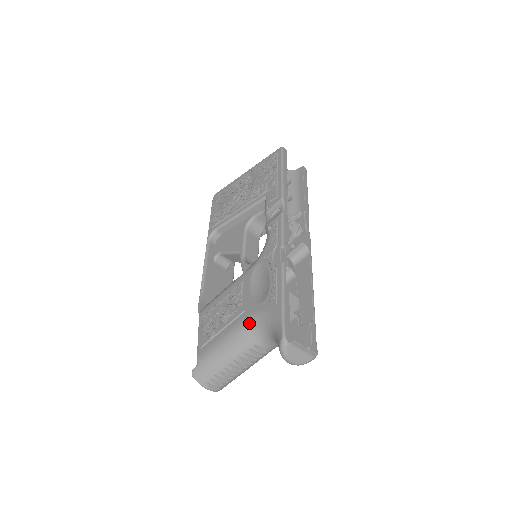
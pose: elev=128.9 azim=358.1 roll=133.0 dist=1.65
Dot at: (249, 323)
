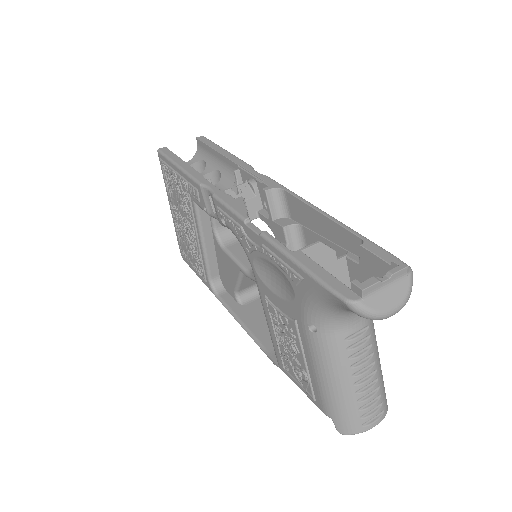
Dot at: (313, 327)
